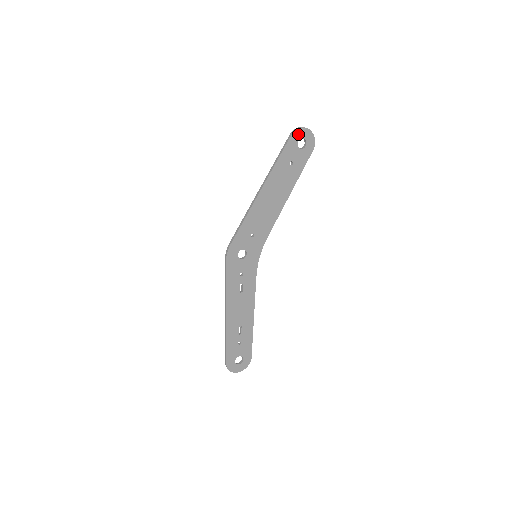
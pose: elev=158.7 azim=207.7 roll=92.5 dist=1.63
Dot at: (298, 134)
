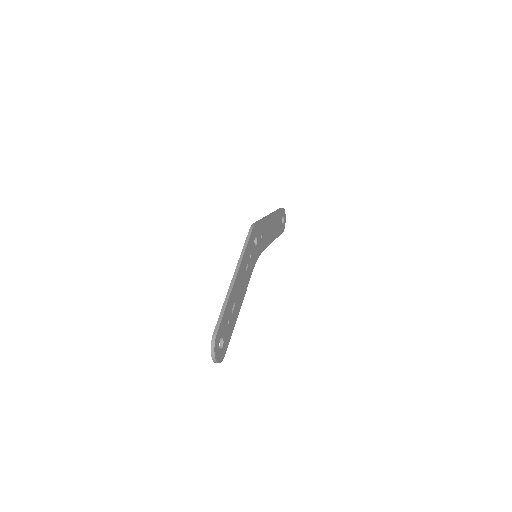
Dot at: (284, 212)
